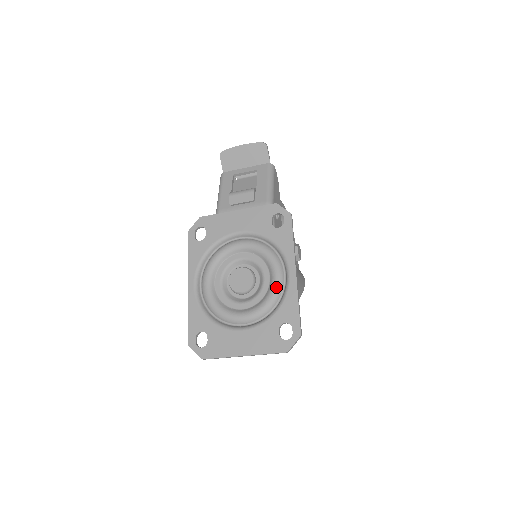
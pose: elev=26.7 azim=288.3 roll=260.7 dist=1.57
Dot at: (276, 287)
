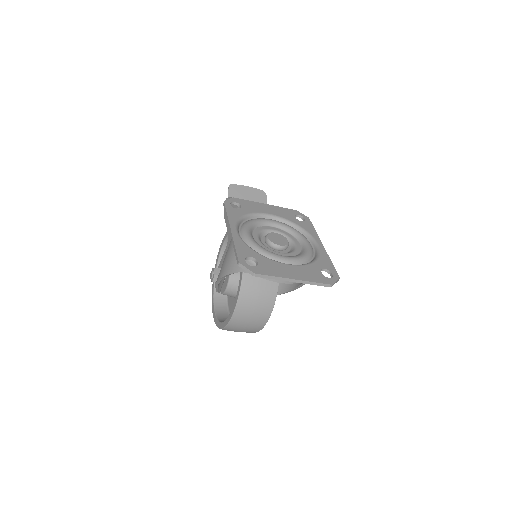
Dot at: (310, 249)
